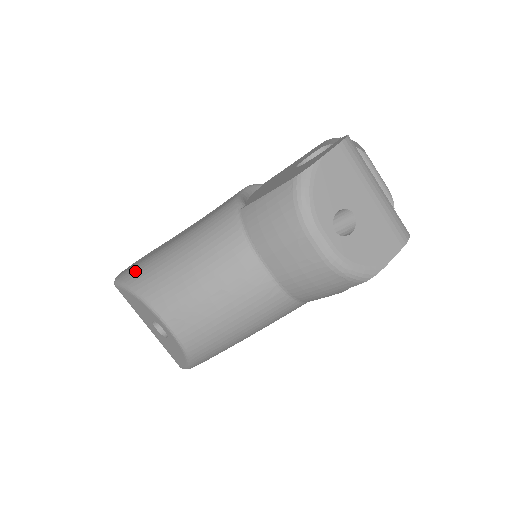
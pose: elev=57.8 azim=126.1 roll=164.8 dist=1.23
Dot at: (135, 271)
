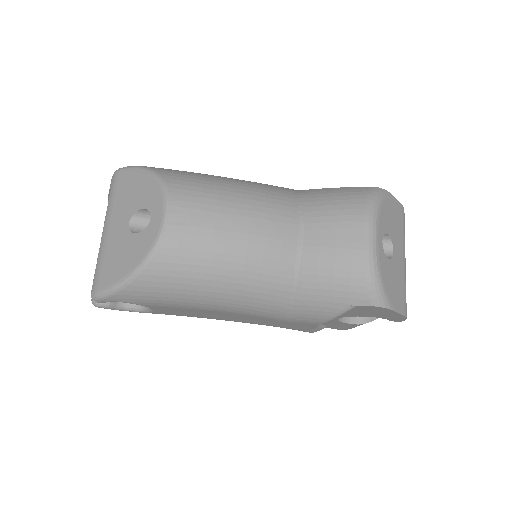
Dot at: occluded
